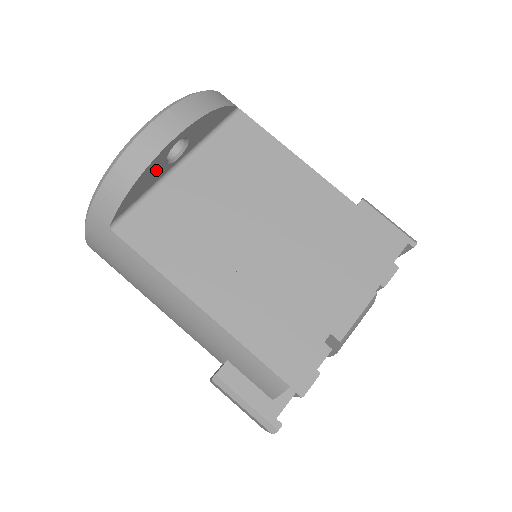
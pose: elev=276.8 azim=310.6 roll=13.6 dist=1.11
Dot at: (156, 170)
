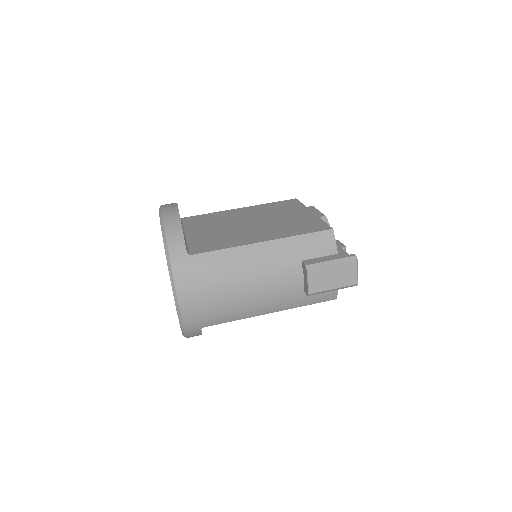
Dot at: occluded
